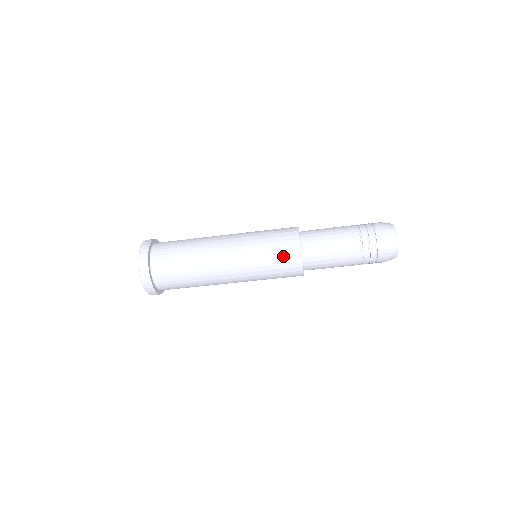
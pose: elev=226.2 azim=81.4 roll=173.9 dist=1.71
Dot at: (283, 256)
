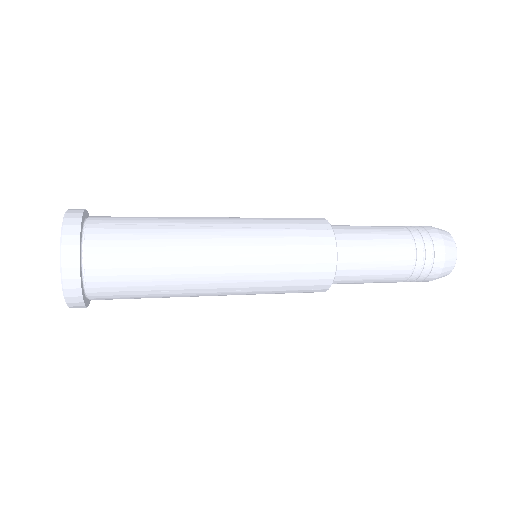
Dot at: (307, 283)
